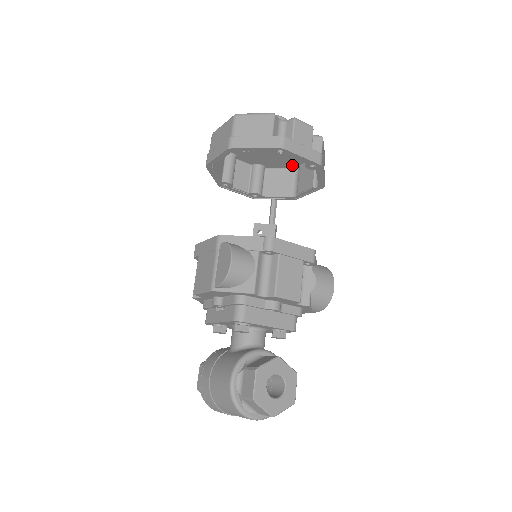
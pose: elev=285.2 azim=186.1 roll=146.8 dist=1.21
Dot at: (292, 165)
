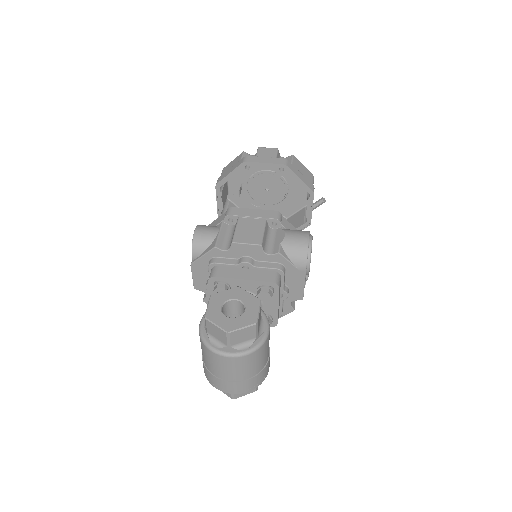
Dot at: (302, 203)
